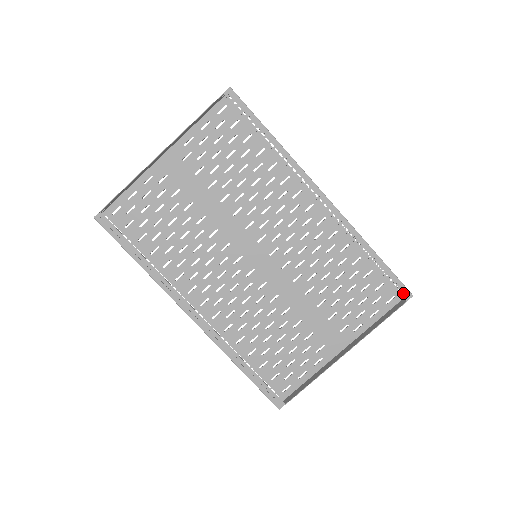
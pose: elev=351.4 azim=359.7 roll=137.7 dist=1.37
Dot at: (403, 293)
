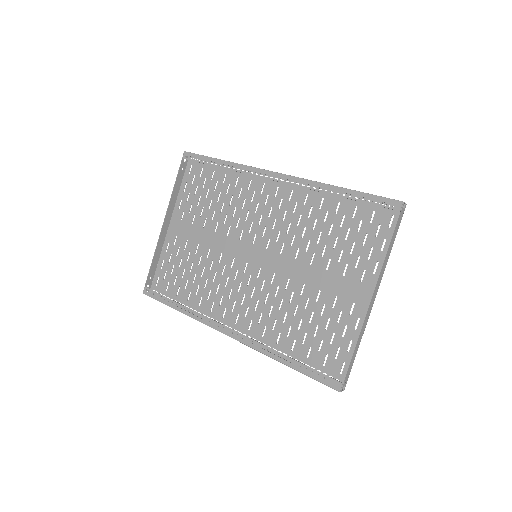
Dot at: occluded
